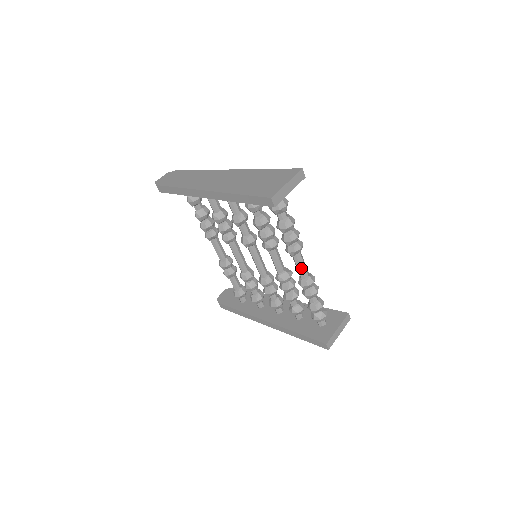
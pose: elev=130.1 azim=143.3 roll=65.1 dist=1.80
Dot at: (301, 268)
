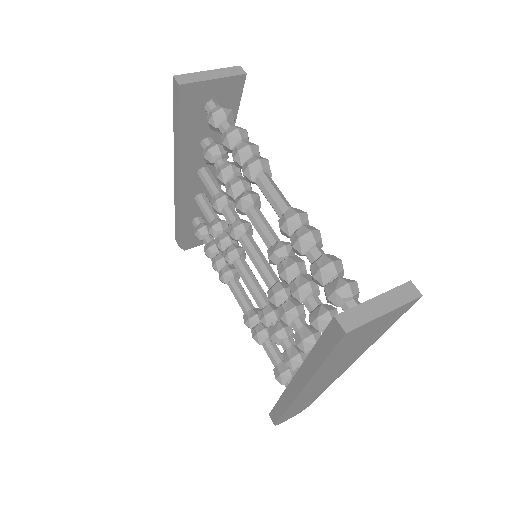
Dot at: (272, 197)
